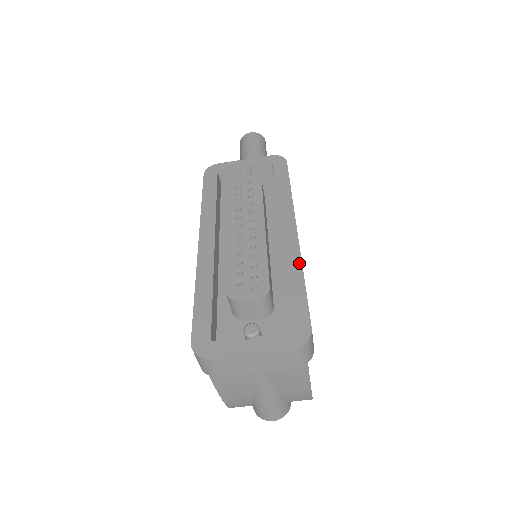
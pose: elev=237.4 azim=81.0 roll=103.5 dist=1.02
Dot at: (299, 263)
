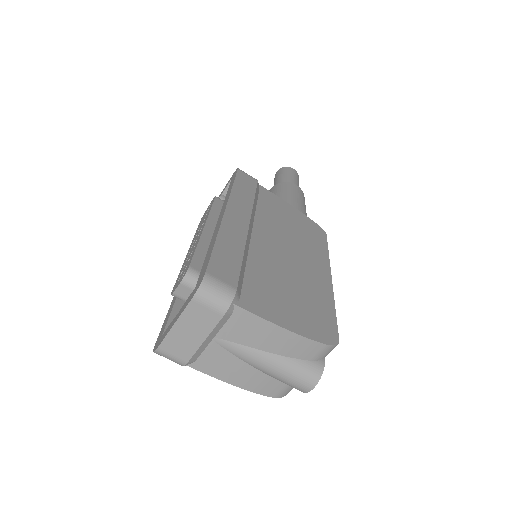
Dot at: (217, 232)
